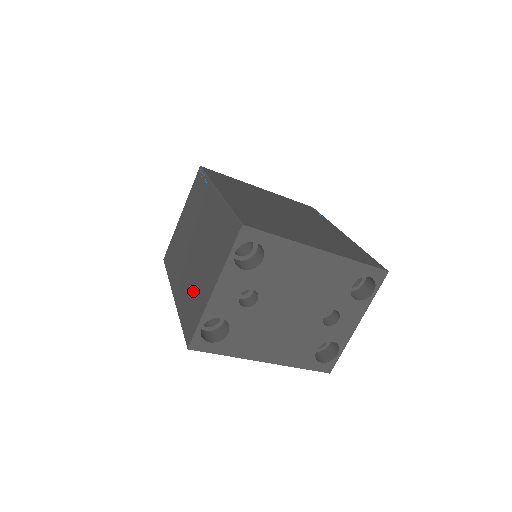
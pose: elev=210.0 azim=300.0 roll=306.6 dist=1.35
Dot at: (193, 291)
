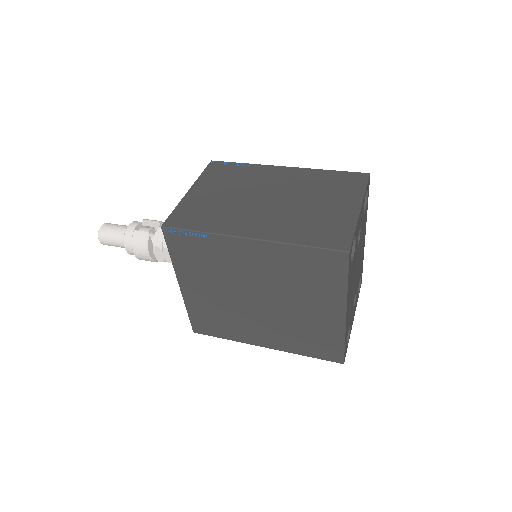
Dot at: (310, 220)
